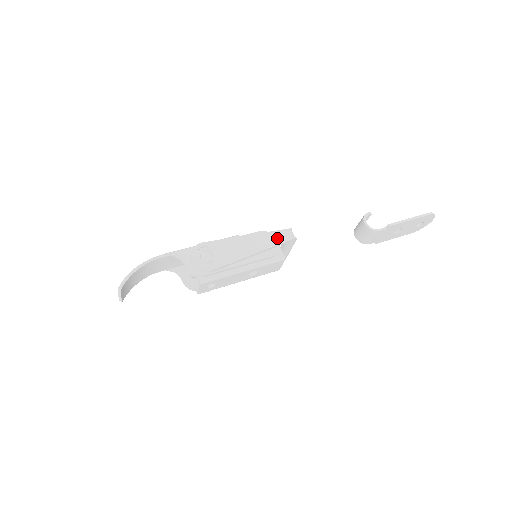
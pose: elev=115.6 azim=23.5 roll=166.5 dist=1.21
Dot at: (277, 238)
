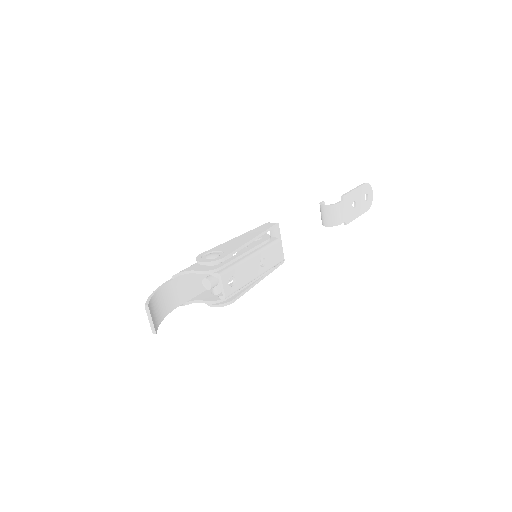
Dot at: (262, 228)
